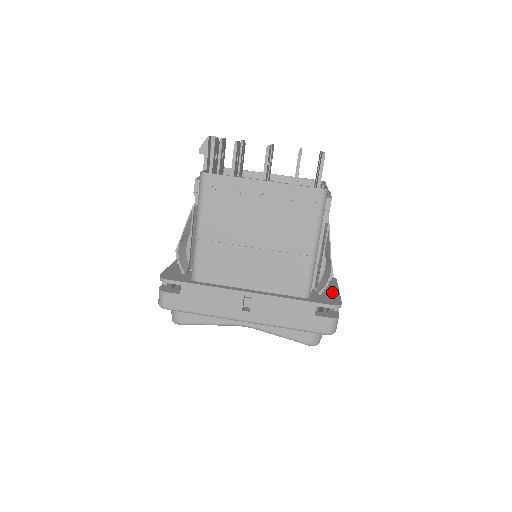
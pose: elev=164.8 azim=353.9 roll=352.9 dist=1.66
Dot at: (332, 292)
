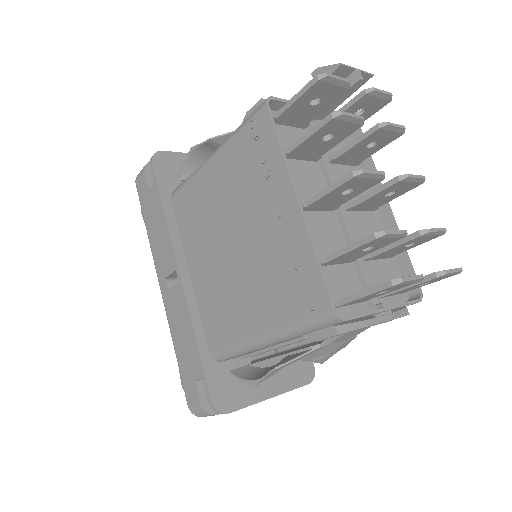
Dot at: (258, 389)
